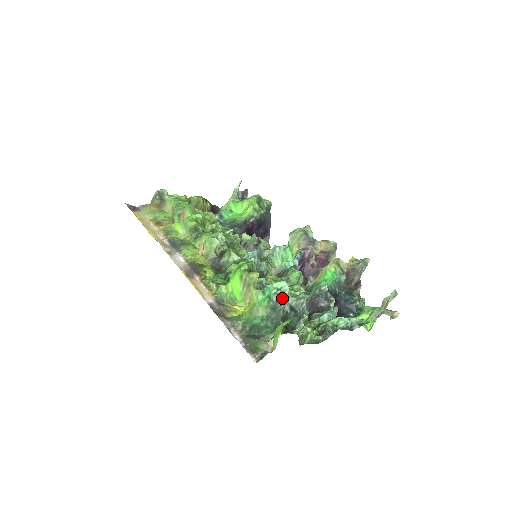
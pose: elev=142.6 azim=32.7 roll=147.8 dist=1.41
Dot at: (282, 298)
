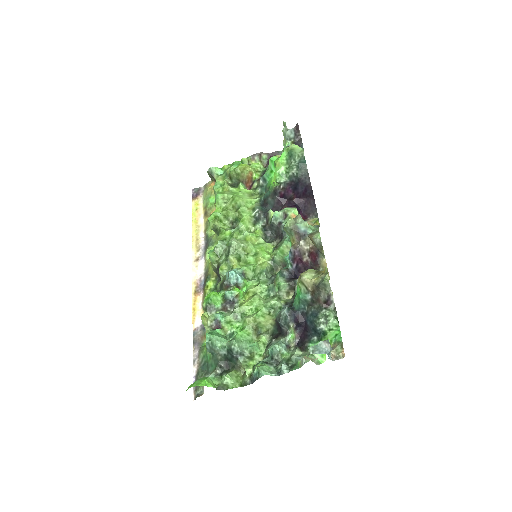
Dot at: (213, 347)
